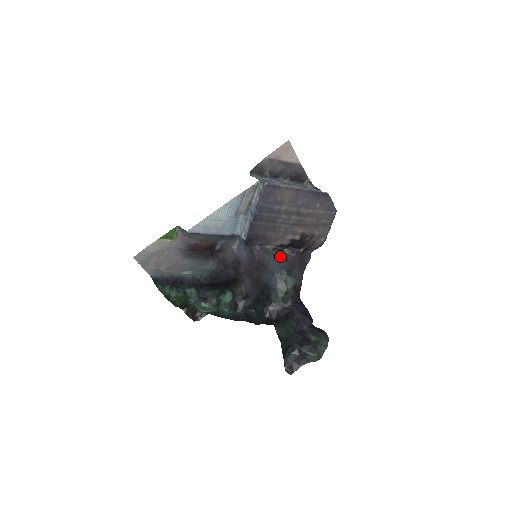
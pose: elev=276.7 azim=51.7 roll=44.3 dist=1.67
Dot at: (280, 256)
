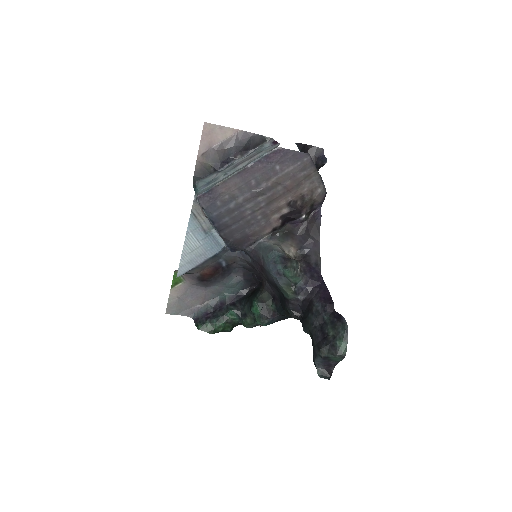
Dot at: (285, 237)
